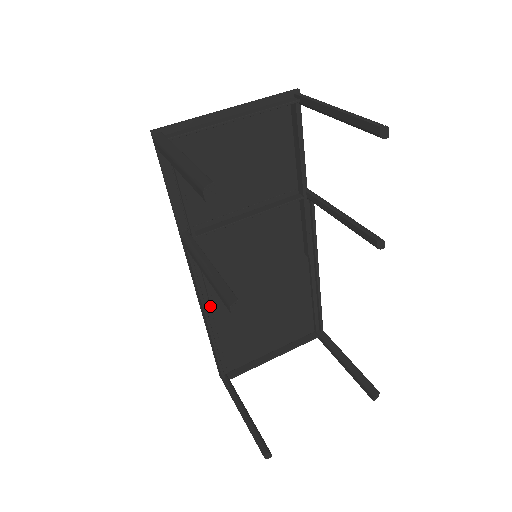
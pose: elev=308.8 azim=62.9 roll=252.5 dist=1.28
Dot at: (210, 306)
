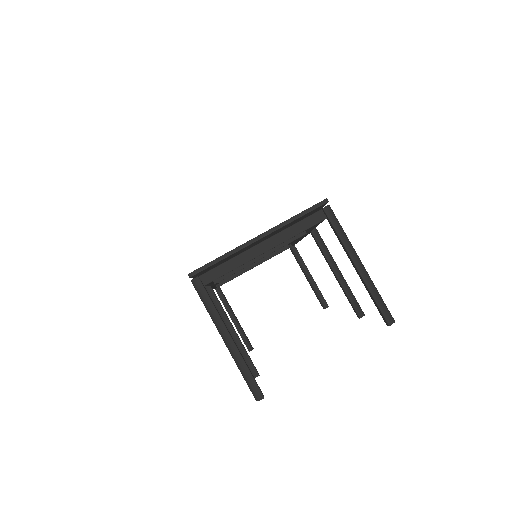
Dot at: occluded
